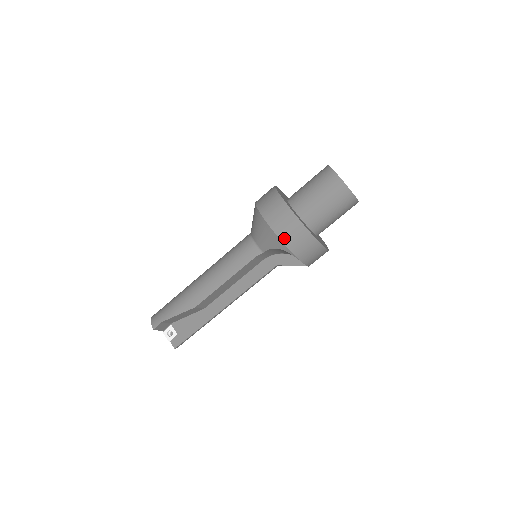
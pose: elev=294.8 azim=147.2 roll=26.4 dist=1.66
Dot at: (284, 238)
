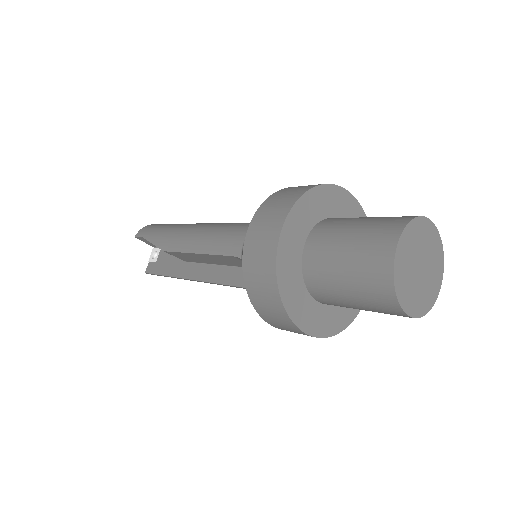
Dot at: (247, 265)
